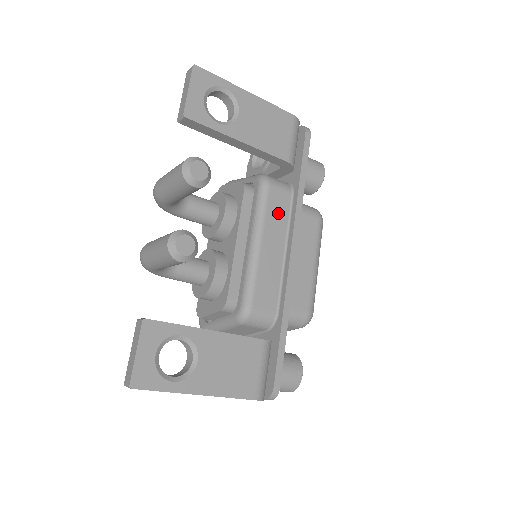
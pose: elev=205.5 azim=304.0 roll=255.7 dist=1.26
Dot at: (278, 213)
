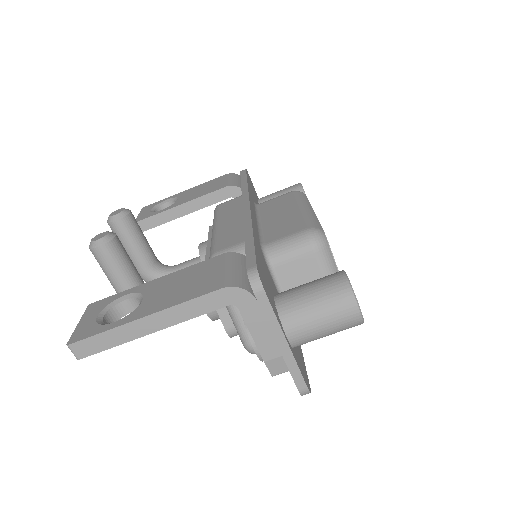
Dot at: (231, 208)
